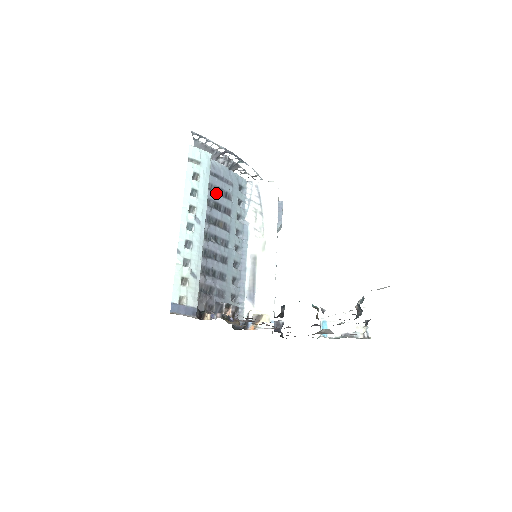
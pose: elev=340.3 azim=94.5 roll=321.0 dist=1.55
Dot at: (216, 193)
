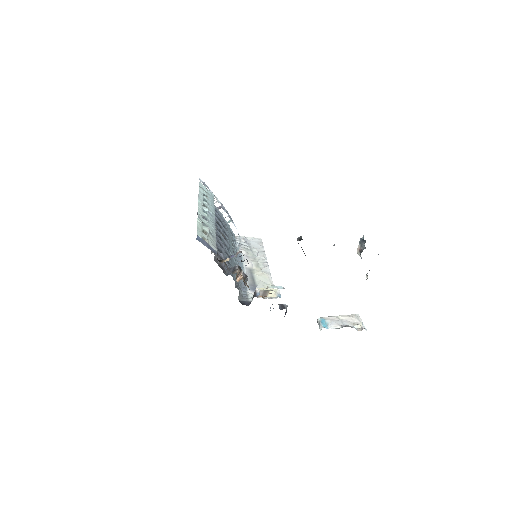
Dot at: (218, 219)
